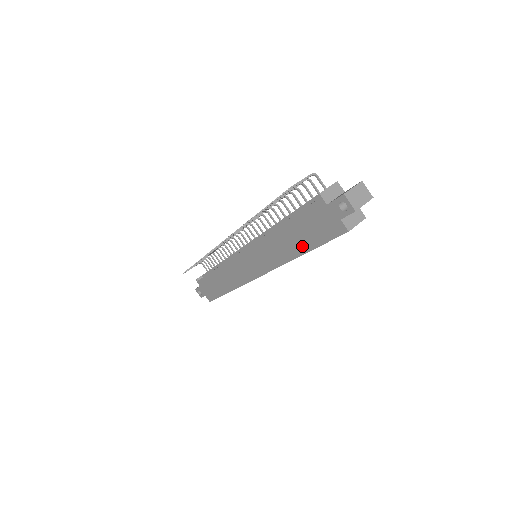
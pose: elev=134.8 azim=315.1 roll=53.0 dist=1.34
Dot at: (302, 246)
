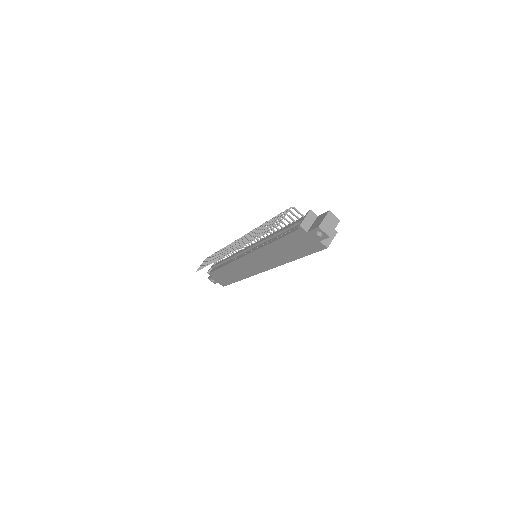
Dot at: (293, 255)
